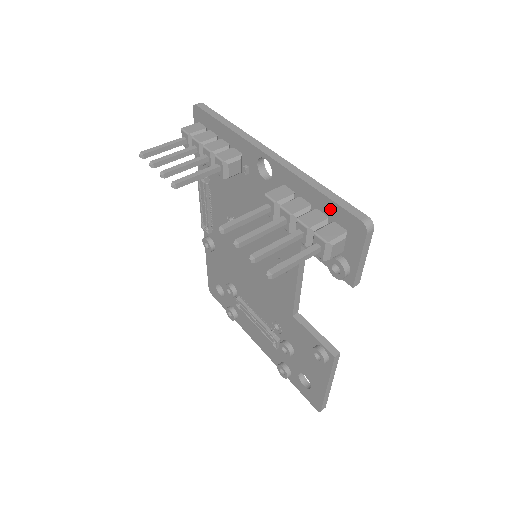
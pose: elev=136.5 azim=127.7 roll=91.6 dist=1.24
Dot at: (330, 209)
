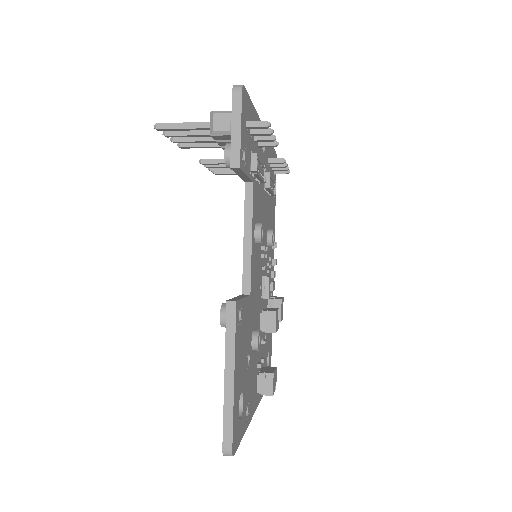
Dot at: occluded
